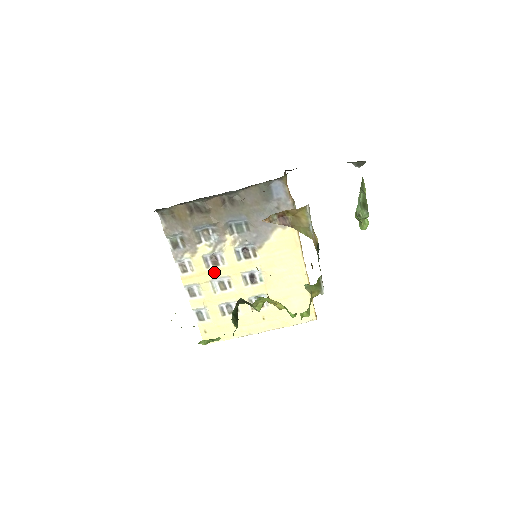
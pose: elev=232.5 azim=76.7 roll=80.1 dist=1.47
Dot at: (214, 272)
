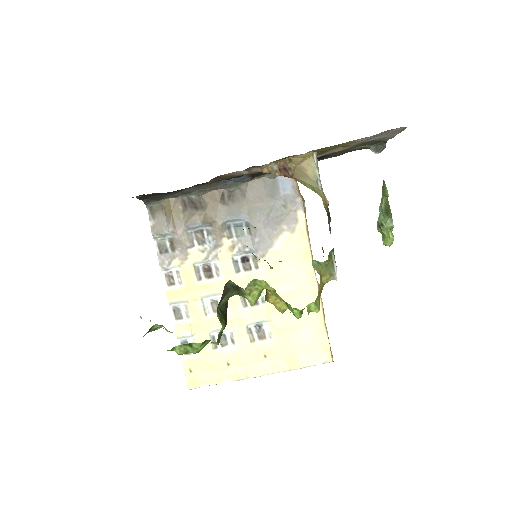
Dot at: (206, 286)
